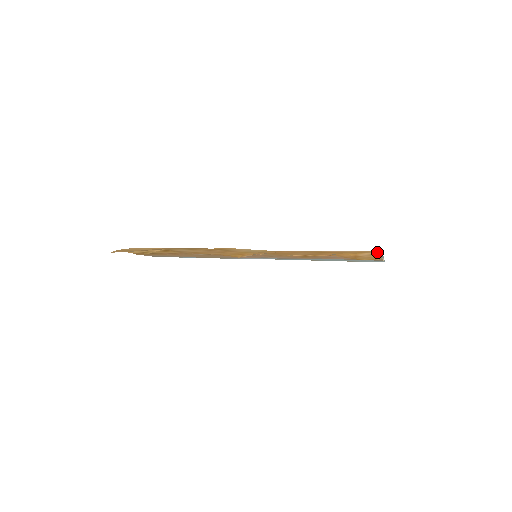
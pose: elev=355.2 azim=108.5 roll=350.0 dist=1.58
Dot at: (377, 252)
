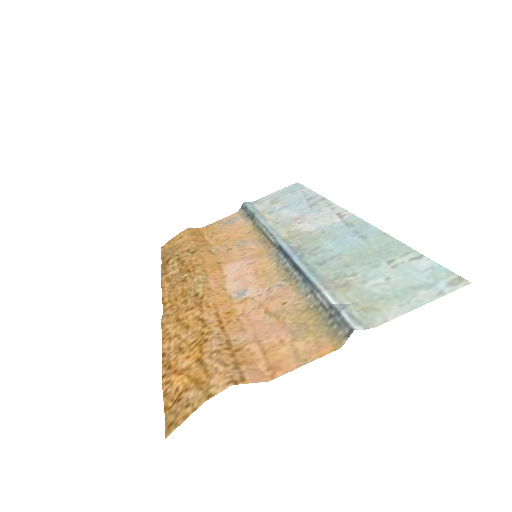
Dot at: (200, 400)
